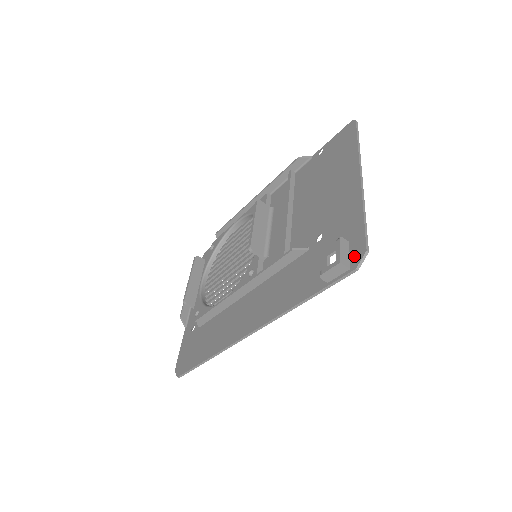
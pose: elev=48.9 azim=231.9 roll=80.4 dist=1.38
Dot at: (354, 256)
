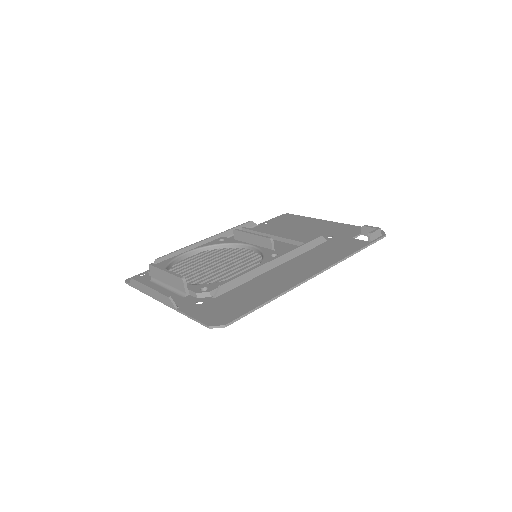
Dot at: occluded
